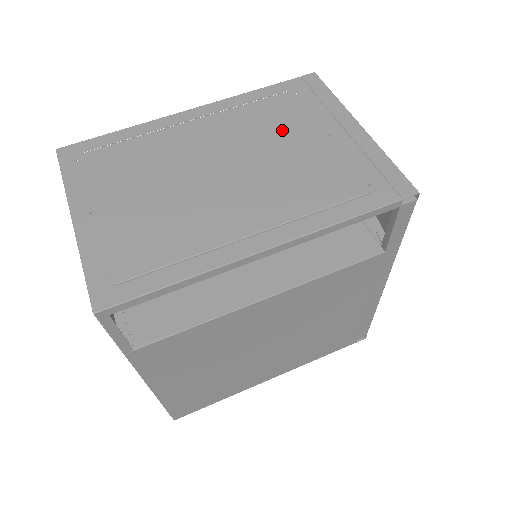
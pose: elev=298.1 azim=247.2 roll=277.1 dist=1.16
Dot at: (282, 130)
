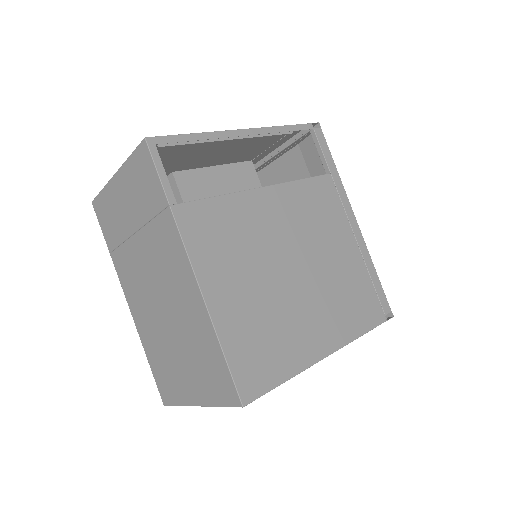
Dot at: occluded
